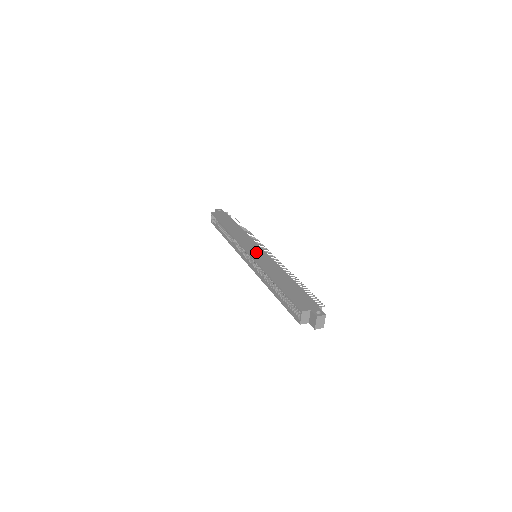
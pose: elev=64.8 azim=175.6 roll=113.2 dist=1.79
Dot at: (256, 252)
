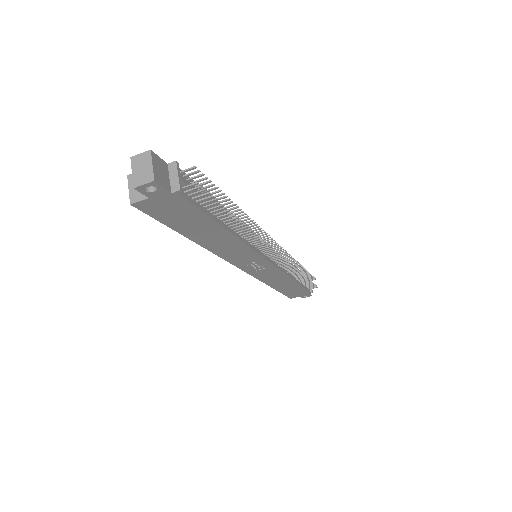
Dot at: occluded
